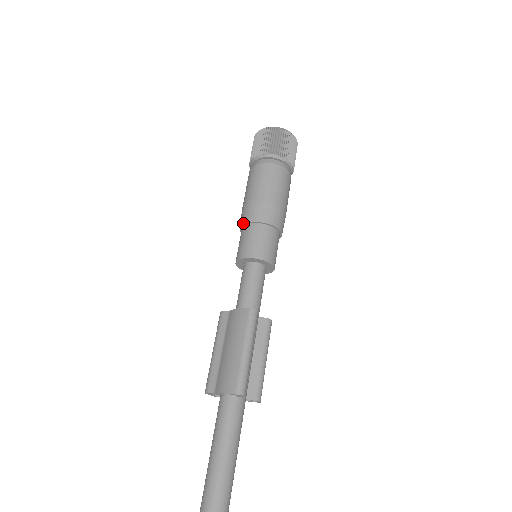
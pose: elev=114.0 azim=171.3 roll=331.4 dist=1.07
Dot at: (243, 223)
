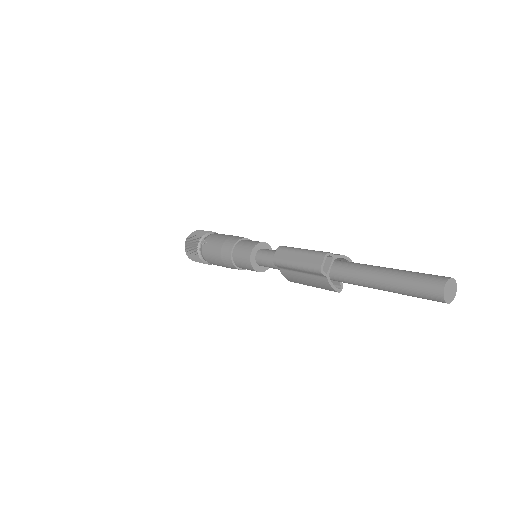
Dot at: occluded
